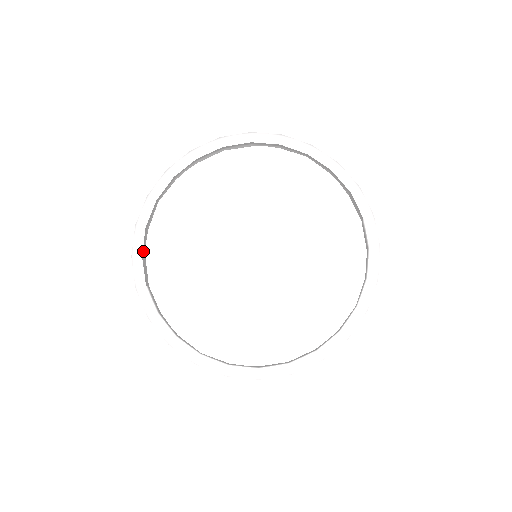
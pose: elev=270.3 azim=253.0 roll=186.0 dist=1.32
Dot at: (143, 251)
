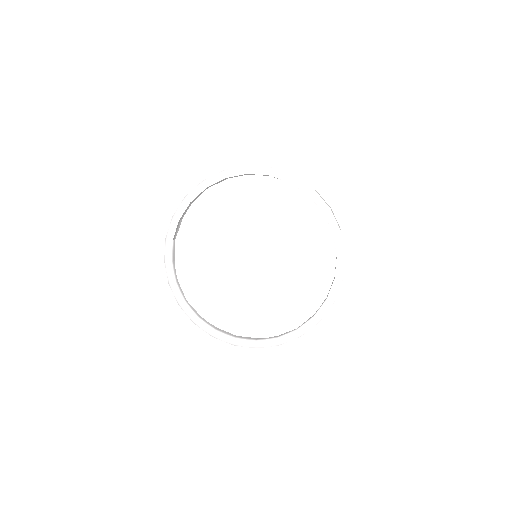
Dot at: (182, 217)
